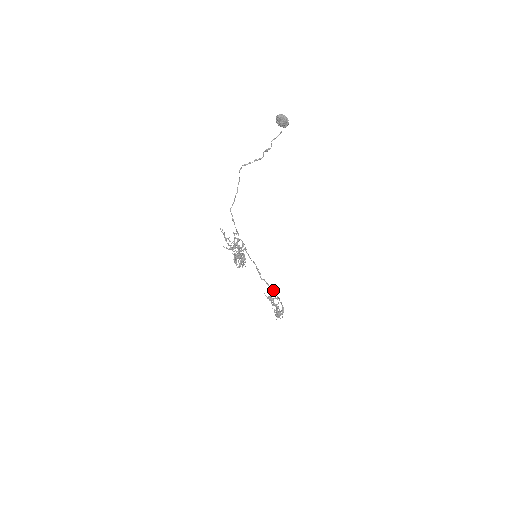
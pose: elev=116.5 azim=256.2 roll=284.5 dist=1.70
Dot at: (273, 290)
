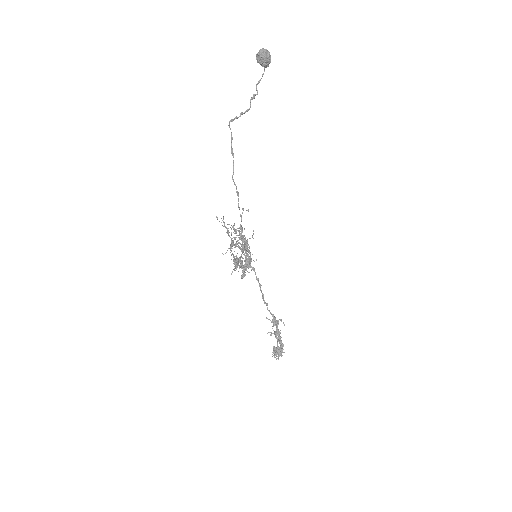
Dot at: occluded
